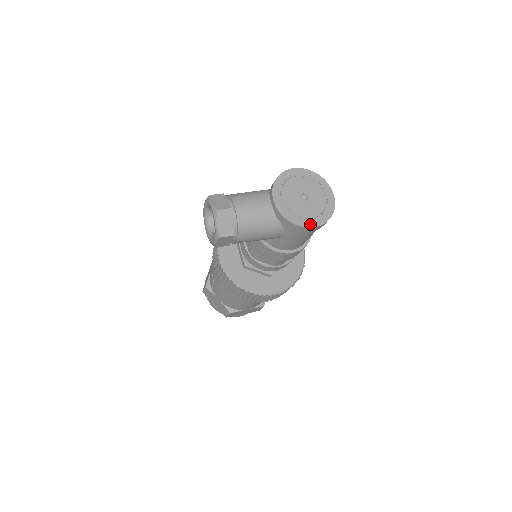
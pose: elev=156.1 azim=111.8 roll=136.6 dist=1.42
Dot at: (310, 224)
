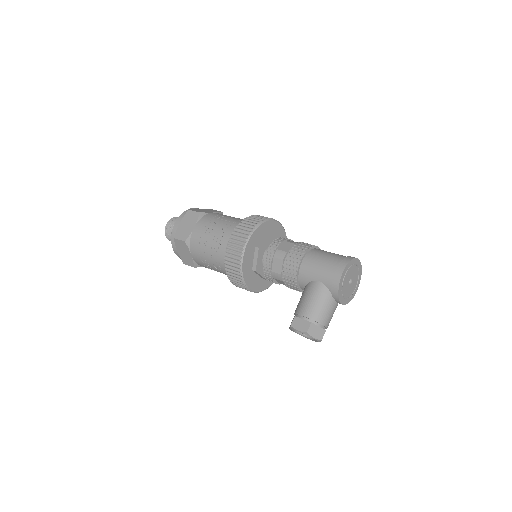
Dot at: (356, 291)
